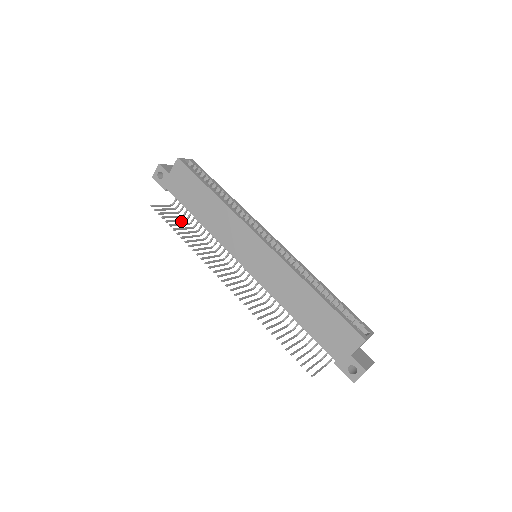
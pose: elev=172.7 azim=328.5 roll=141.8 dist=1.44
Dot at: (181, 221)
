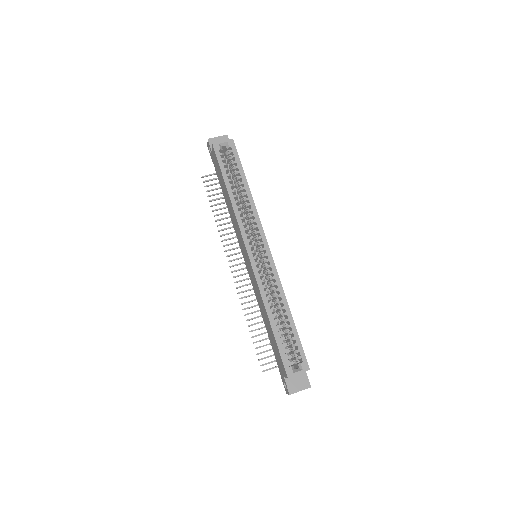
Dot at: occluded
